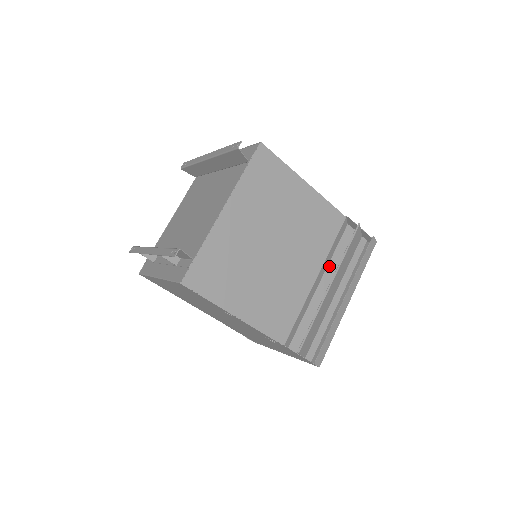
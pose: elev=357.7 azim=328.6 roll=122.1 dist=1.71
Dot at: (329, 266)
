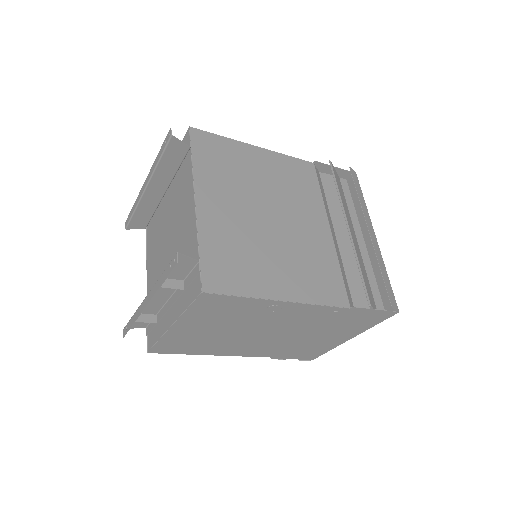
Dot at: (332, 216)
